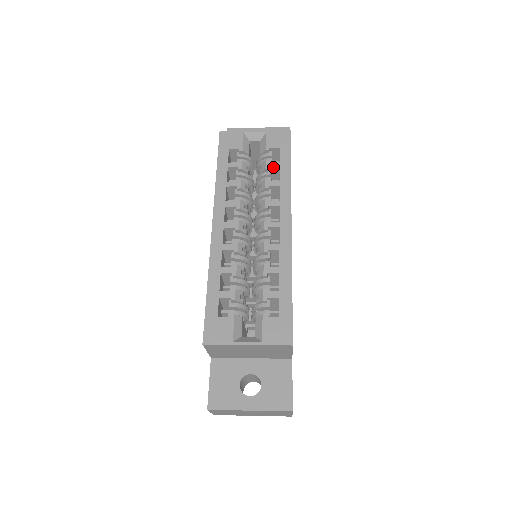
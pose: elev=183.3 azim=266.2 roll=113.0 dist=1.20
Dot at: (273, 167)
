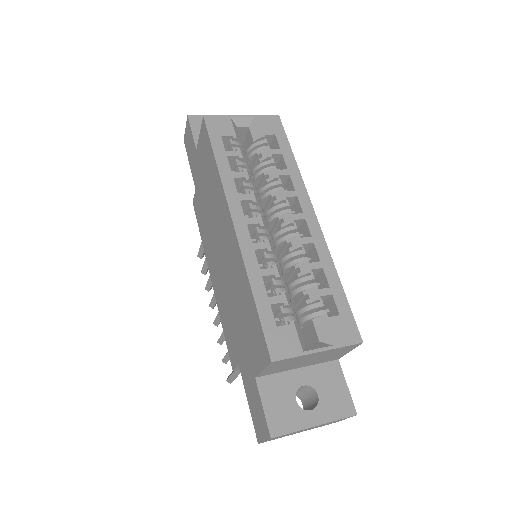
Dot at: (275, 155)
